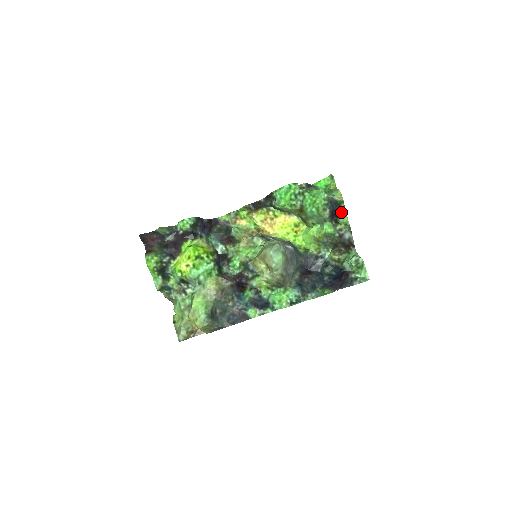
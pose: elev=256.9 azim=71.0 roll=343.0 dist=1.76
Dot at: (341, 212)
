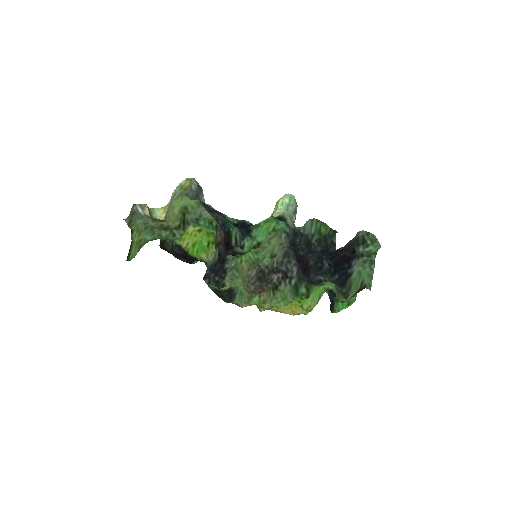
Dot at: occluded
